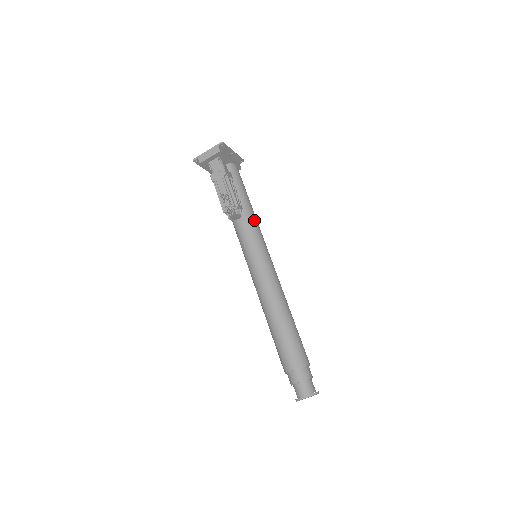
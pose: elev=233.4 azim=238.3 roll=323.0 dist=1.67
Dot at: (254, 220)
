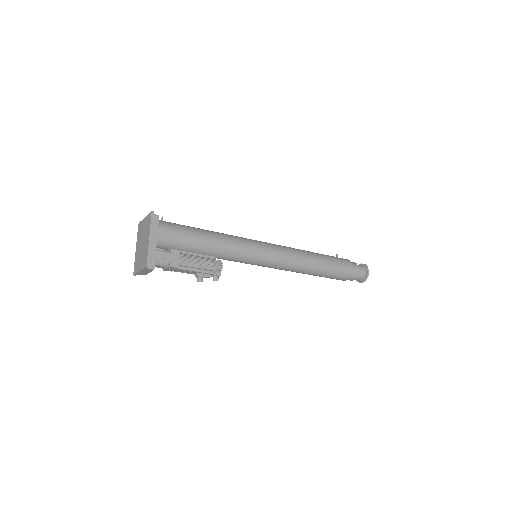
Dot at: (230, 248)
